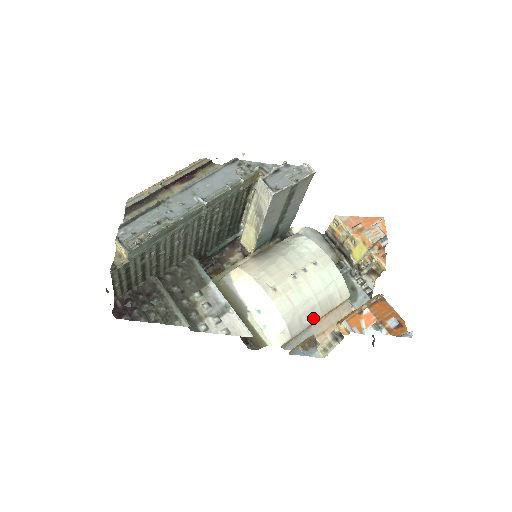
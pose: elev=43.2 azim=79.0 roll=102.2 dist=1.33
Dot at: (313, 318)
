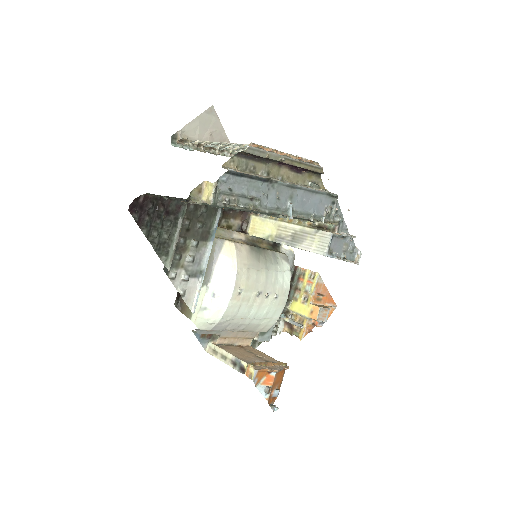
Dot at: (234, 329)
